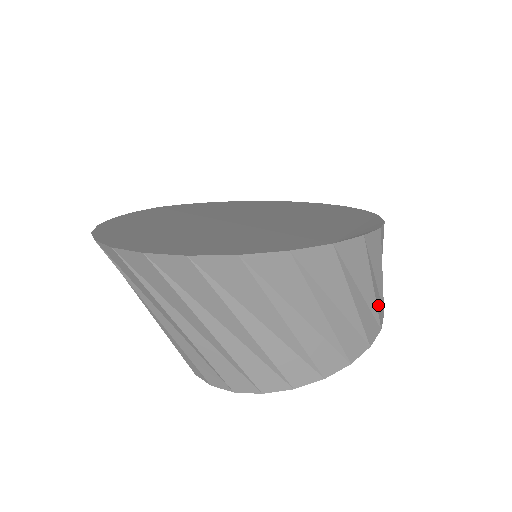
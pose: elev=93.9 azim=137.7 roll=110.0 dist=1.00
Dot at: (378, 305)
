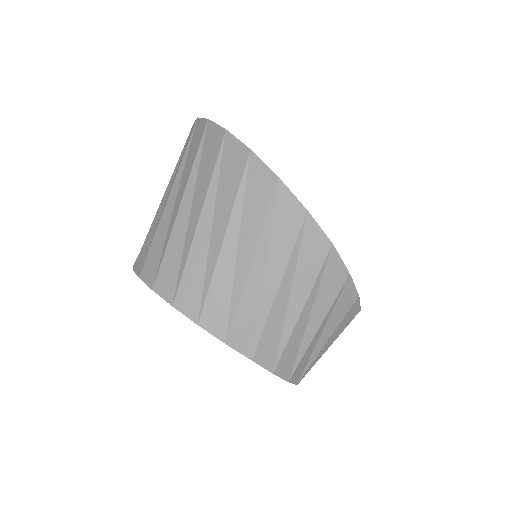
Dot at: (291, 344)
